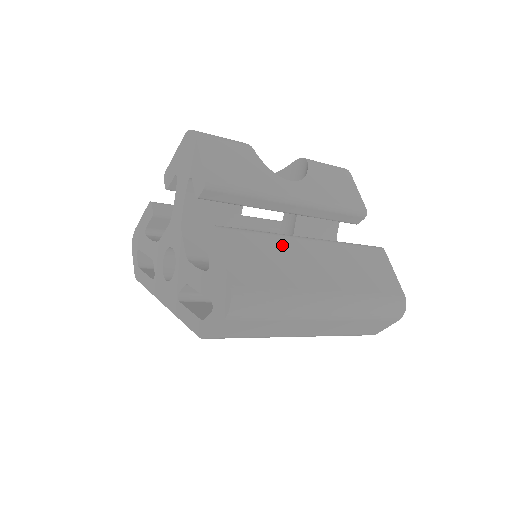
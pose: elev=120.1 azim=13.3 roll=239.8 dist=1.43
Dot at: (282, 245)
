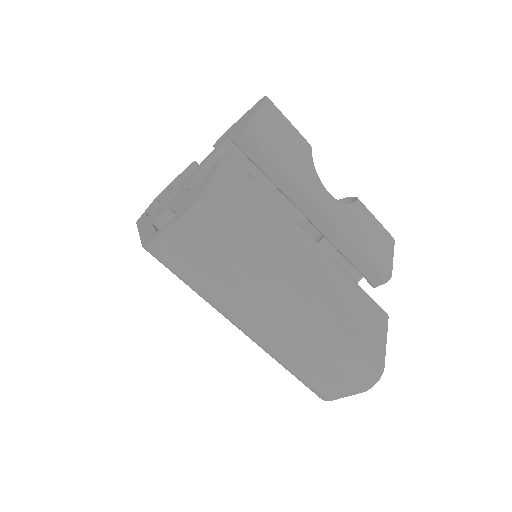
Dot at: (282, 218)
